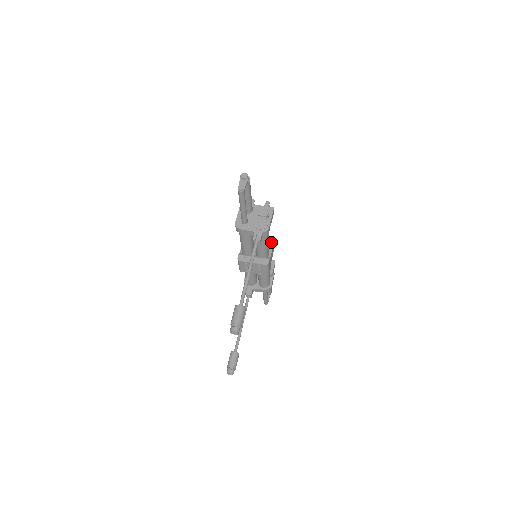
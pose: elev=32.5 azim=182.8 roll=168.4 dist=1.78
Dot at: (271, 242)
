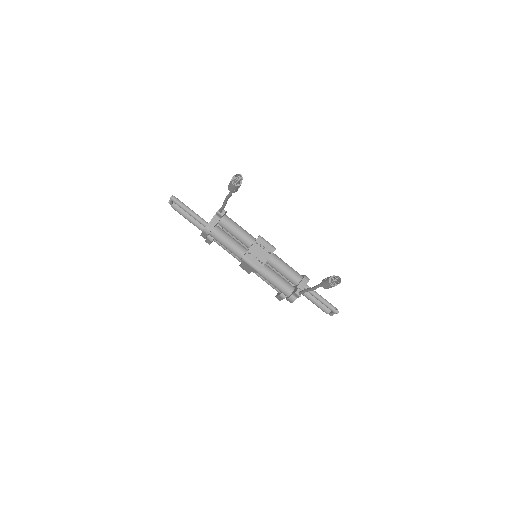
Dot at: occluded
